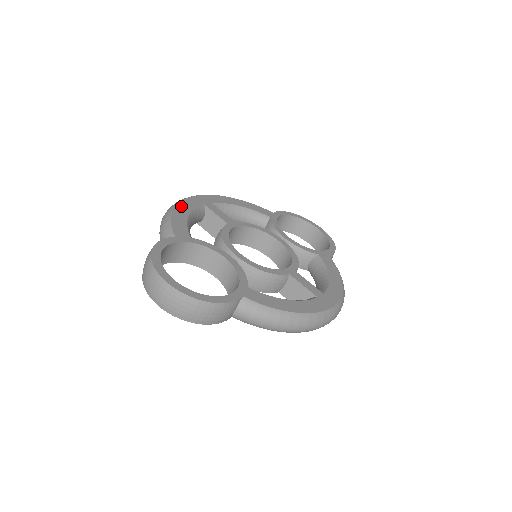
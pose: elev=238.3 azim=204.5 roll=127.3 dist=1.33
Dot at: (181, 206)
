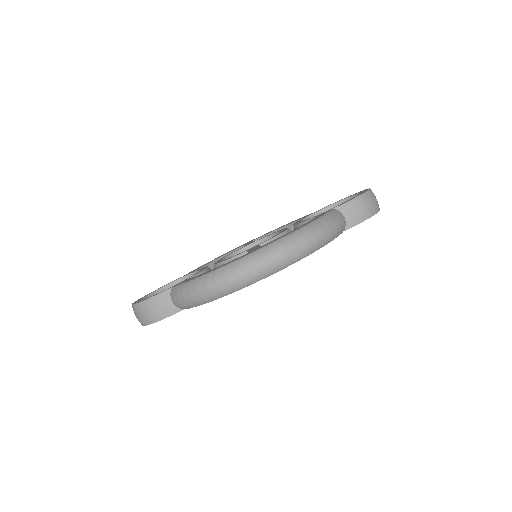
Dot at: occluded
